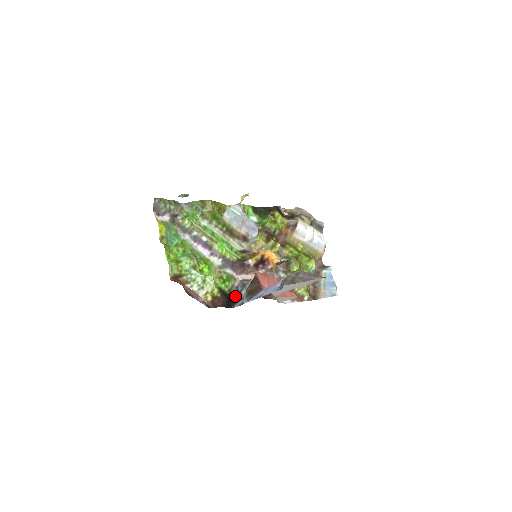
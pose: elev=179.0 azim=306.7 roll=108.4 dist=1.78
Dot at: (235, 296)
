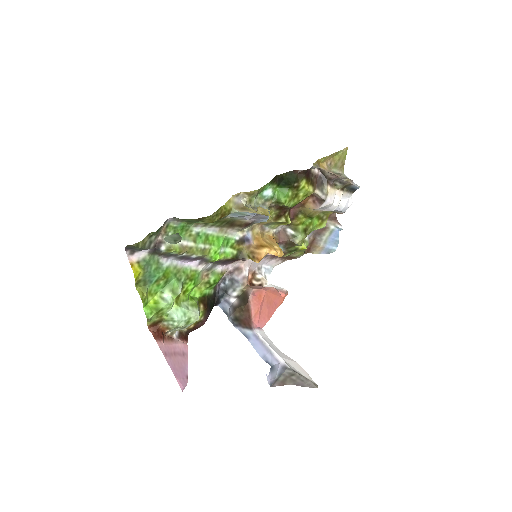
Dot at: (220, 294)
